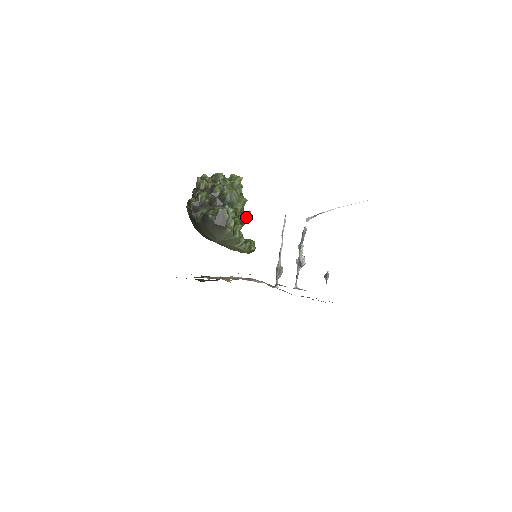
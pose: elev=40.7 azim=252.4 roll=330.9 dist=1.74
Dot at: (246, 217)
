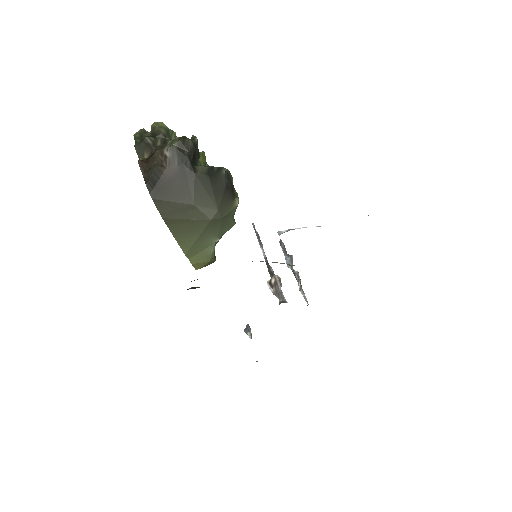
Dot at: occluded
